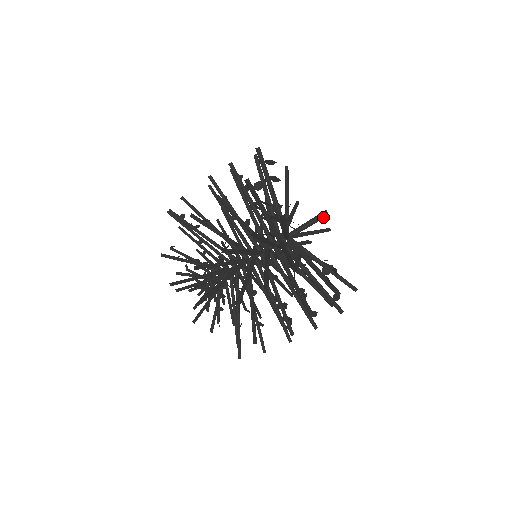
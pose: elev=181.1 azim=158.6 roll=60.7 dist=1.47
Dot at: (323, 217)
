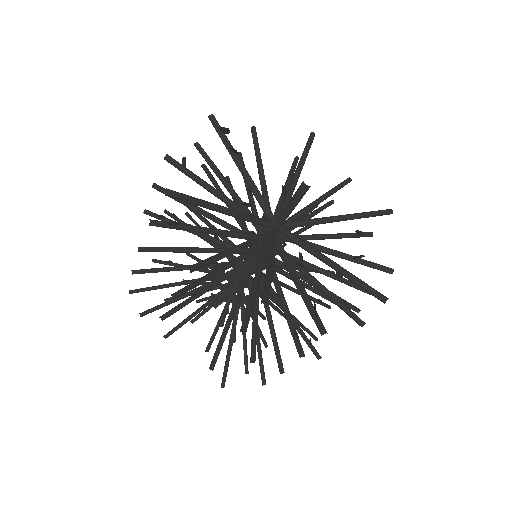
Dot at: (302, 191)
